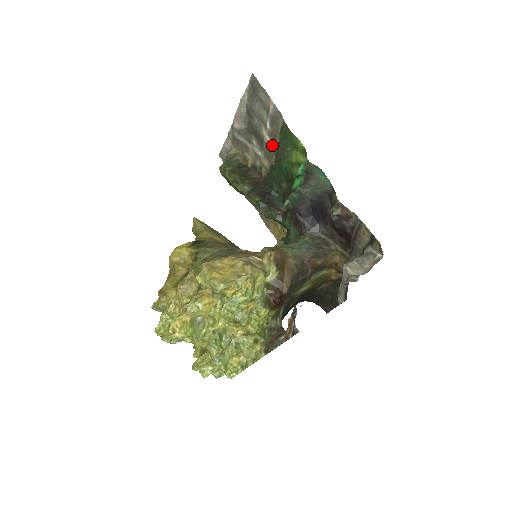
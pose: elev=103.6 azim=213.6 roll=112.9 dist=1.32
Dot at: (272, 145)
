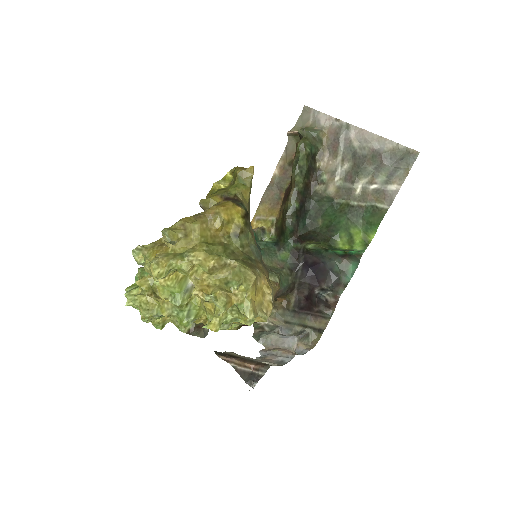
Dot at: (355, 196)
